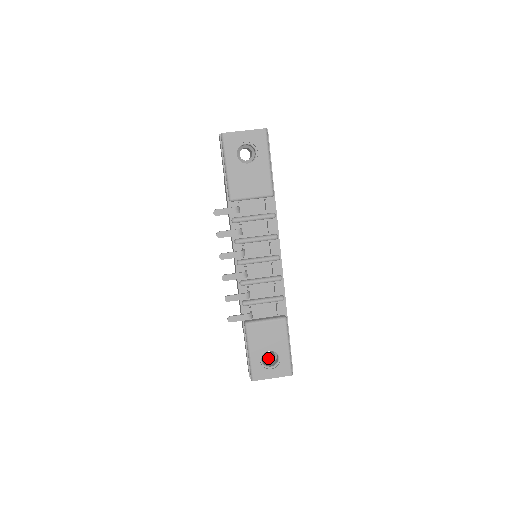
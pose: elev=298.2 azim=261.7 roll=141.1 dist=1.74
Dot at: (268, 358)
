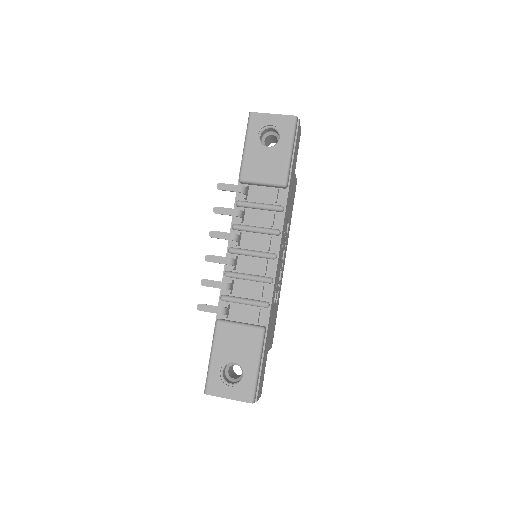
Dot at: (234, 377)
